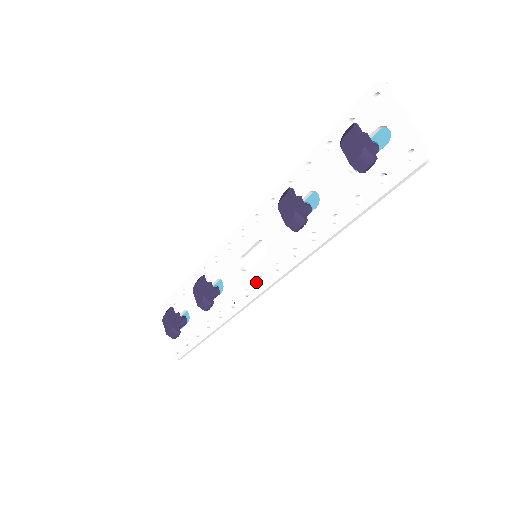
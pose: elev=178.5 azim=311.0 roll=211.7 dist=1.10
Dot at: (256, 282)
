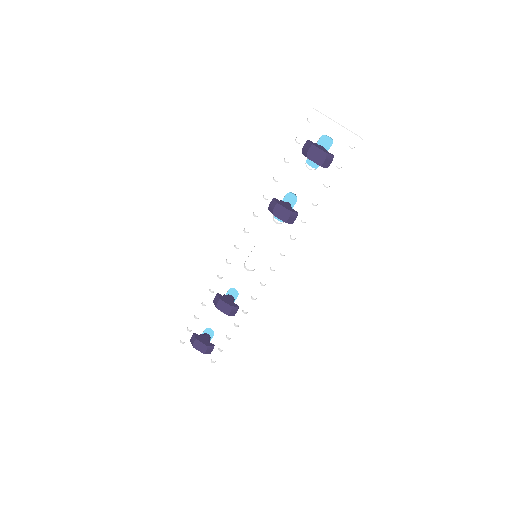
Dot at: (268, 272)
